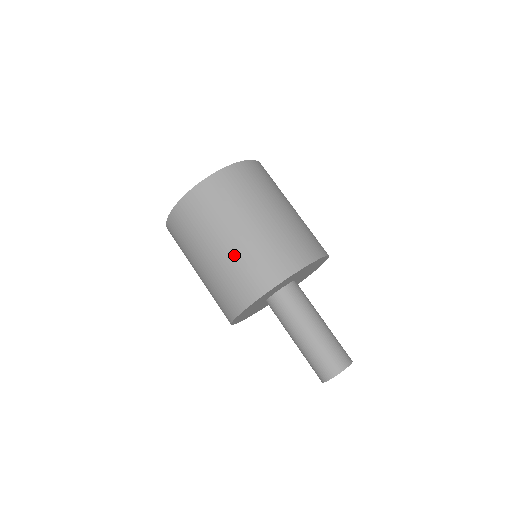
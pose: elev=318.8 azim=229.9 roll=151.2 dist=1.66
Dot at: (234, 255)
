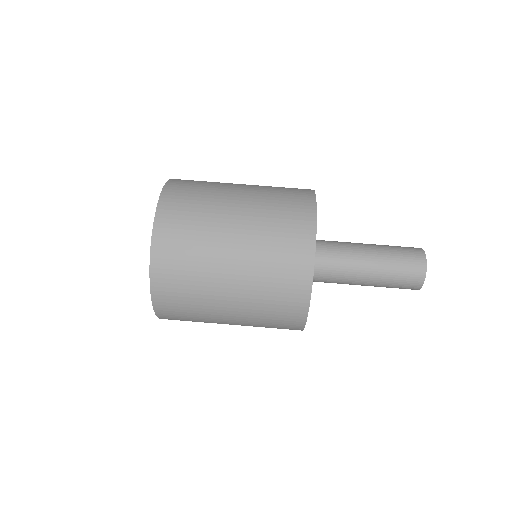
Dot at: (251, 278)
